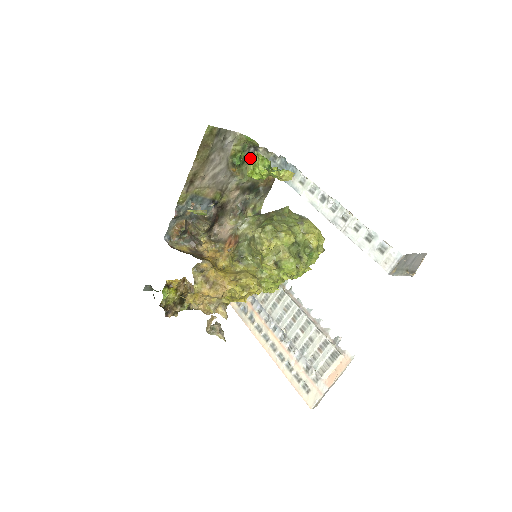
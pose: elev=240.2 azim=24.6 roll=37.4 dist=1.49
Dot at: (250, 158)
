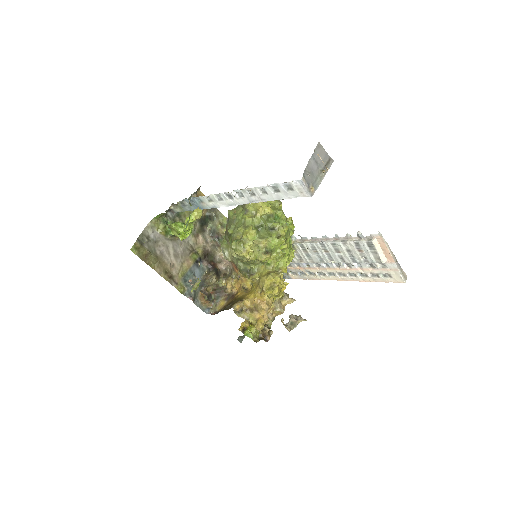
Dot at: (171, 231)
